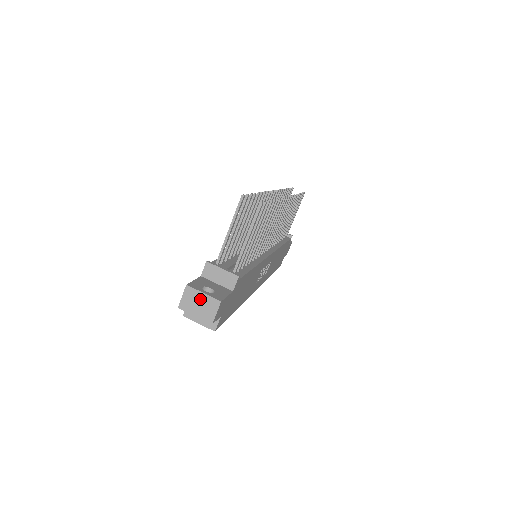
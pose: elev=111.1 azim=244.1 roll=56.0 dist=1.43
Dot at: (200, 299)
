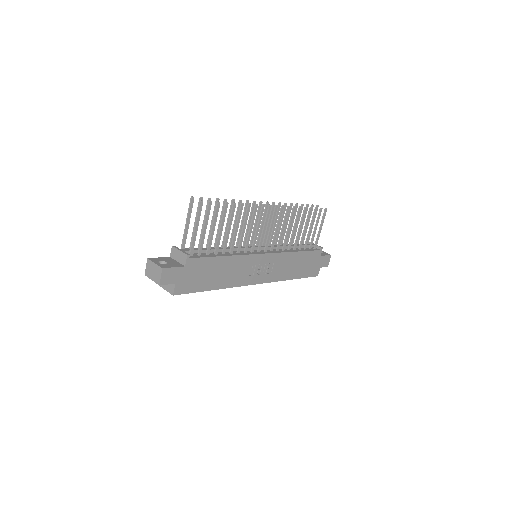
Dot at: (153, 268)
